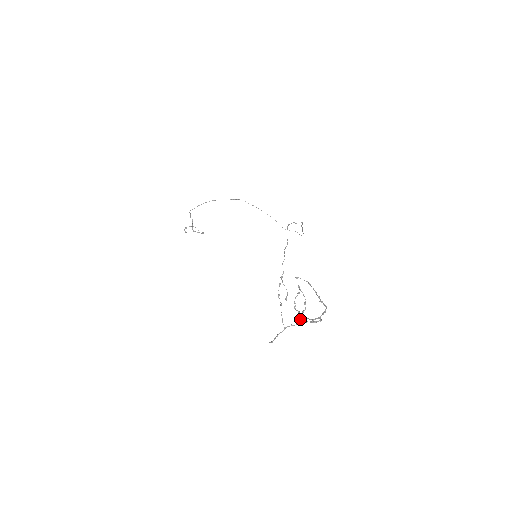
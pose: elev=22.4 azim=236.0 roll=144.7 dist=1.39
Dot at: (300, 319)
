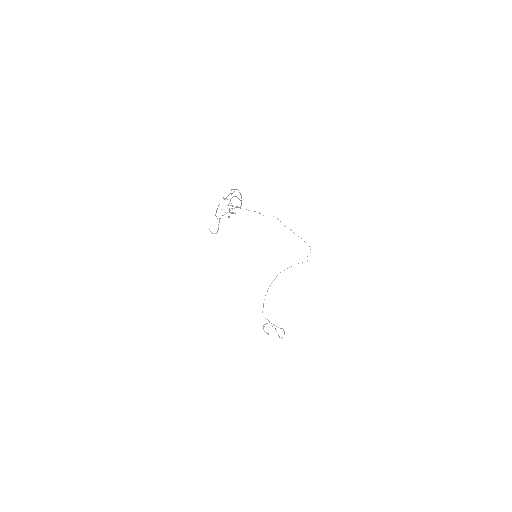
Dot at: (232, 213)
